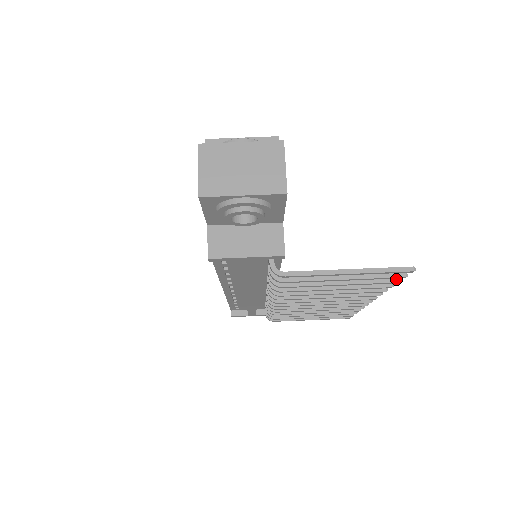
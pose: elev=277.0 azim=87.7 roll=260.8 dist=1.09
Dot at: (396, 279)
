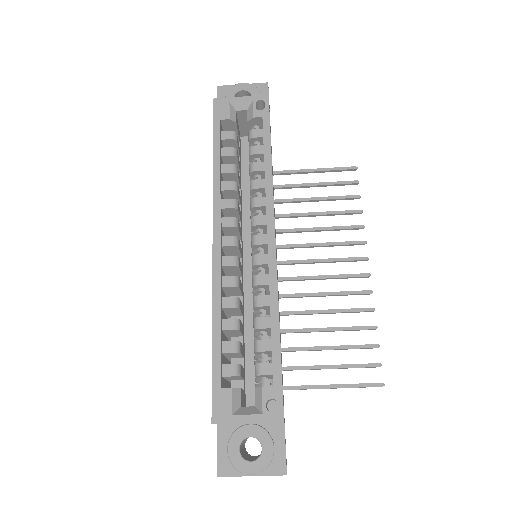
Dot at: occluded
